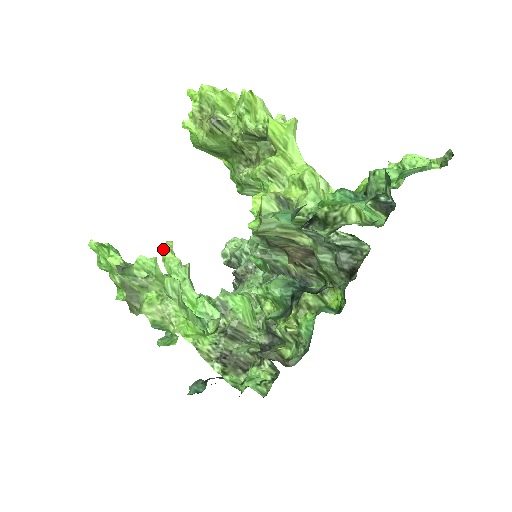
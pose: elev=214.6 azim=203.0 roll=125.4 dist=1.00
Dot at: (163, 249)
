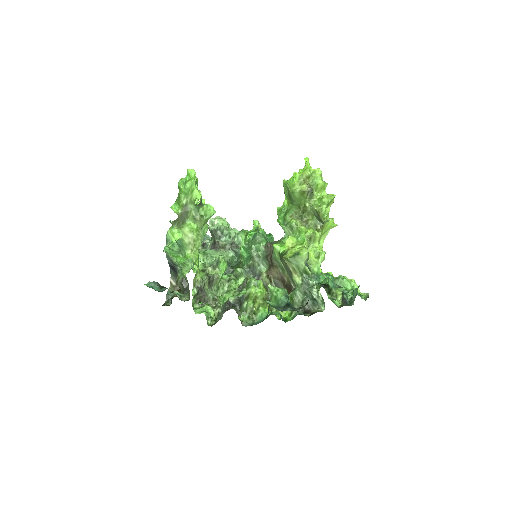
Dot at: occluded
